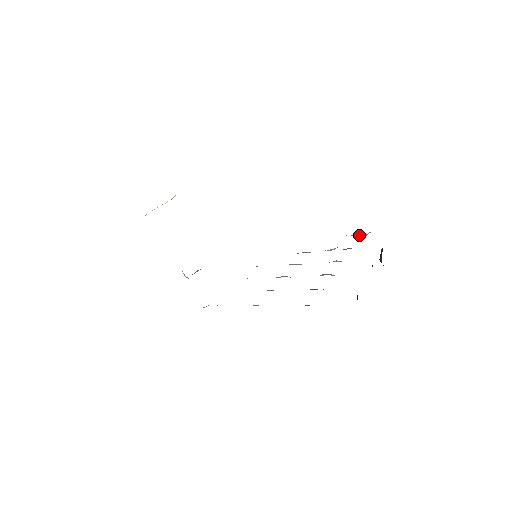
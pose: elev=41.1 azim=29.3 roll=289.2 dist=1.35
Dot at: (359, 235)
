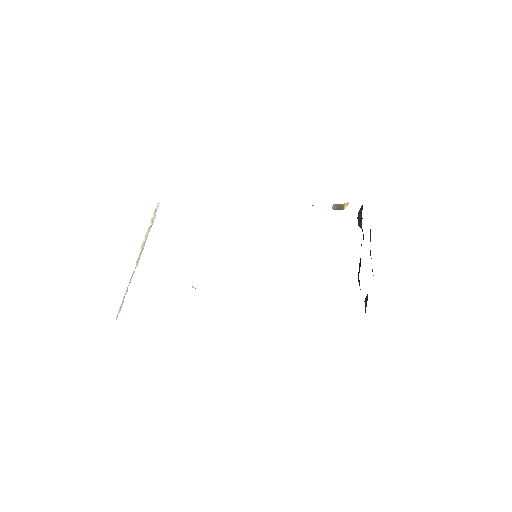
Dot at: (337, 206)
